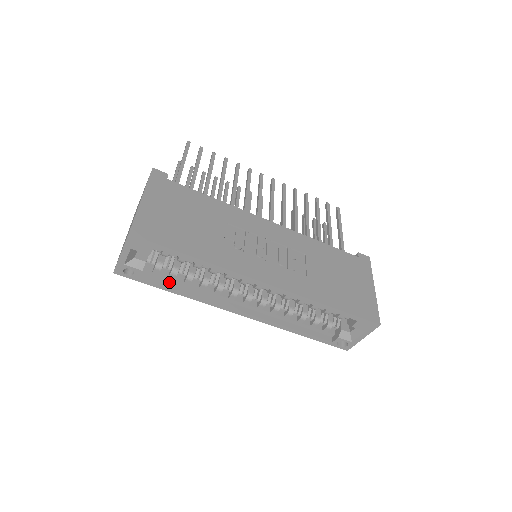
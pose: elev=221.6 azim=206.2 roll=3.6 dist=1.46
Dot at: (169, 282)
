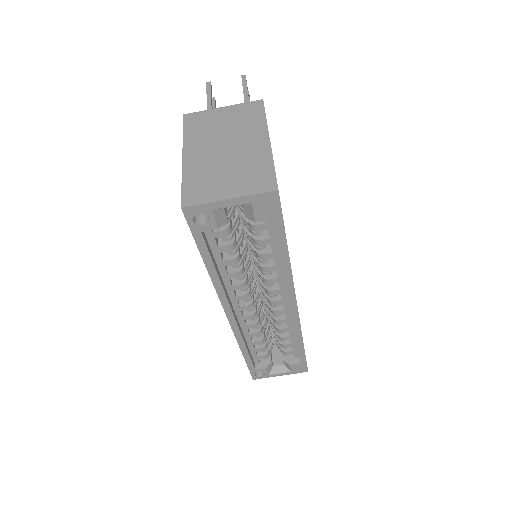
Dot at: (212, 251)
